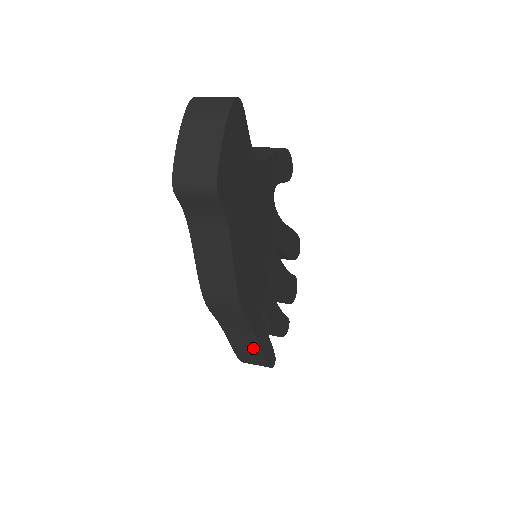
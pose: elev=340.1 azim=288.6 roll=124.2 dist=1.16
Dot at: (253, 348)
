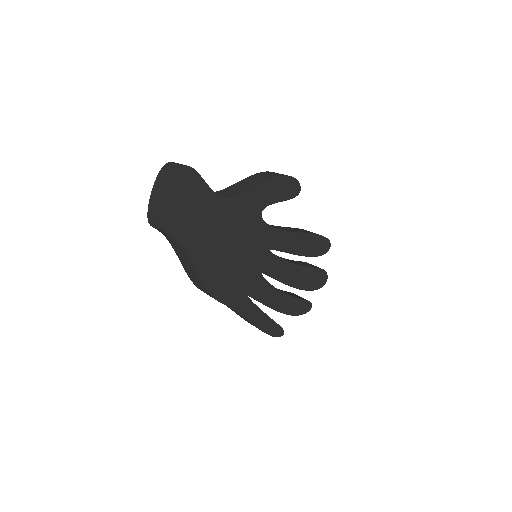
Dot at: occluded
